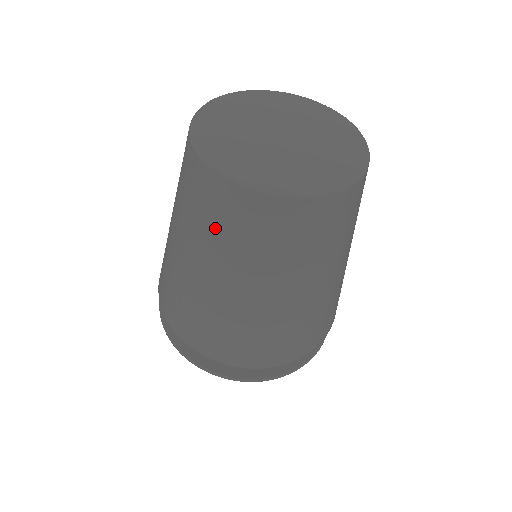
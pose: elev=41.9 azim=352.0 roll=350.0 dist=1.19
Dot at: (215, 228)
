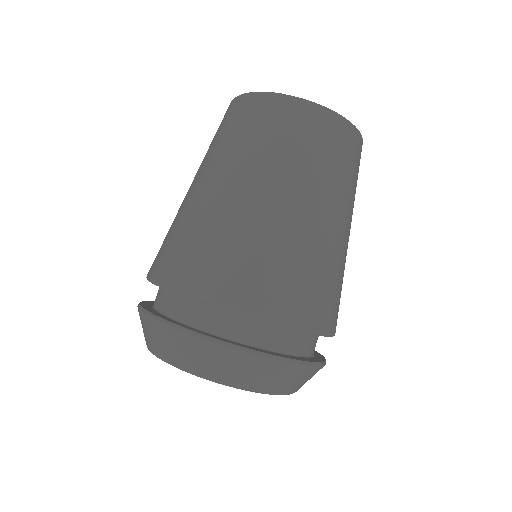
Dot at: (310, 151)
